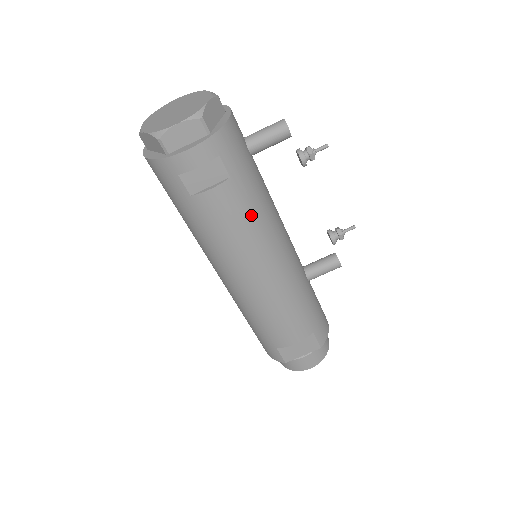
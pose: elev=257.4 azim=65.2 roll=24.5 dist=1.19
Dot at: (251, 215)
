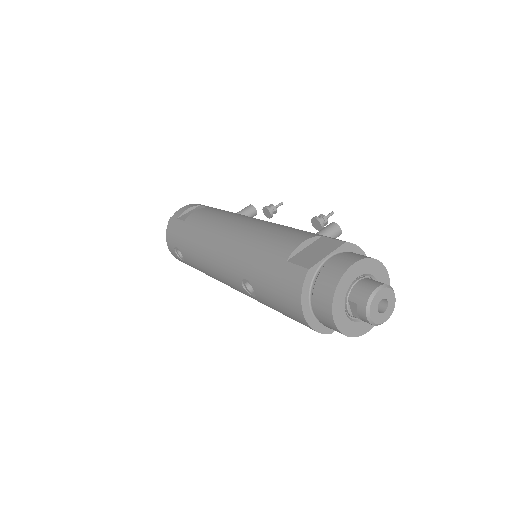
Dot at: occluded
